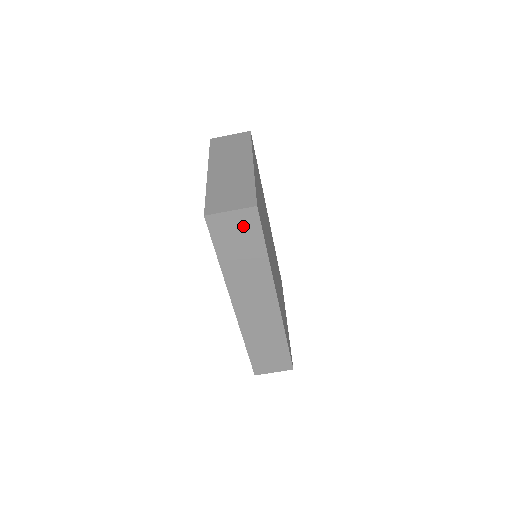
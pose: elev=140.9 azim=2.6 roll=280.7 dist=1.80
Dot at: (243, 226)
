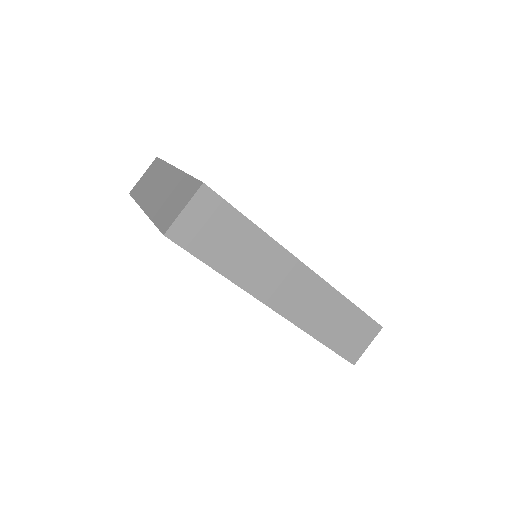
Dot at: (209, 215)
